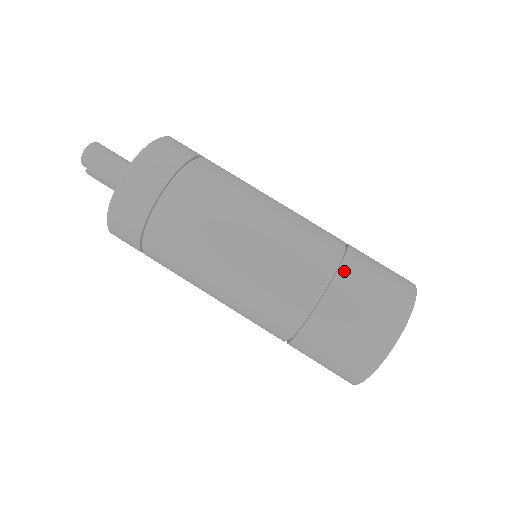
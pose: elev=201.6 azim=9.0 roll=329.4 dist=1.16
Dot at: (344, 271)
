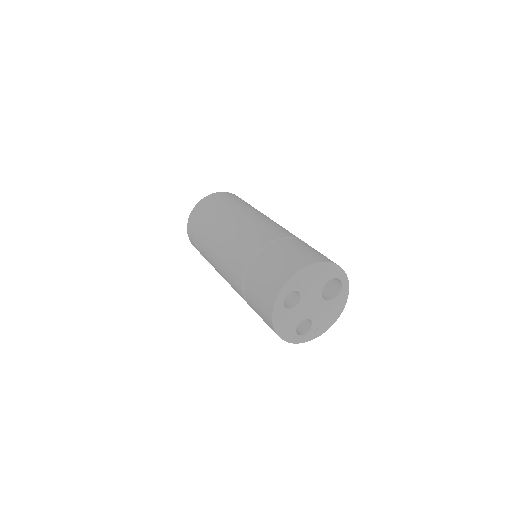
Dot at: (274, 245)
